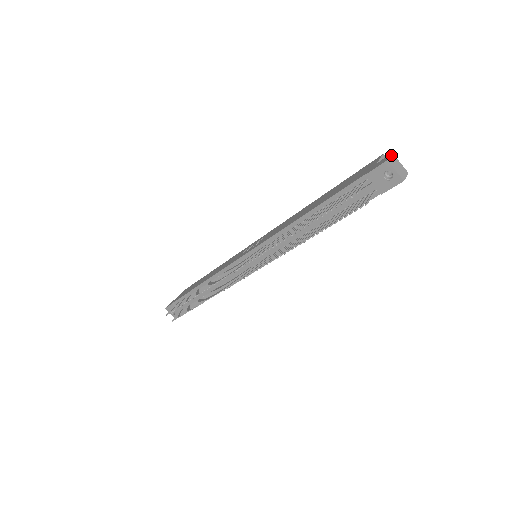
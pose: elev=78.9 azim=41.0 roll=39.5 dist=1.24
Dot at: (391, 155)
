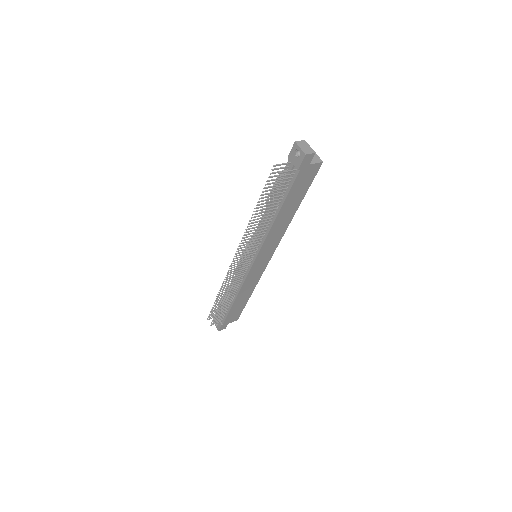
Dot at: (302, 140)
